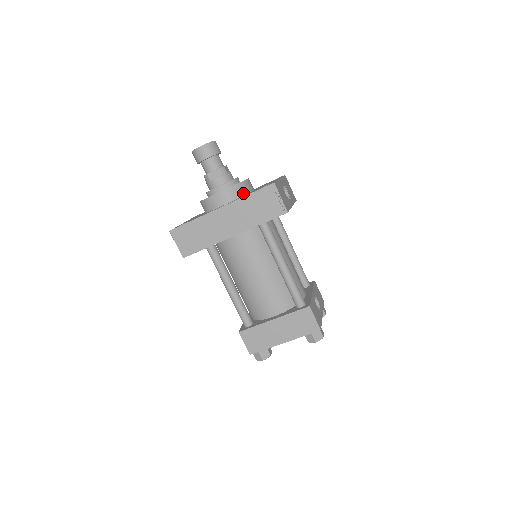
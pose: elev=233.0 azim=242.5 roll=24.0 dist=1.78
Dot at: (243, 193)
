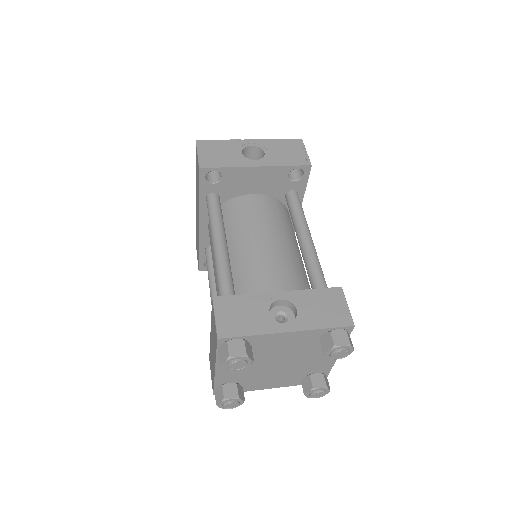
Dot at: occluded
